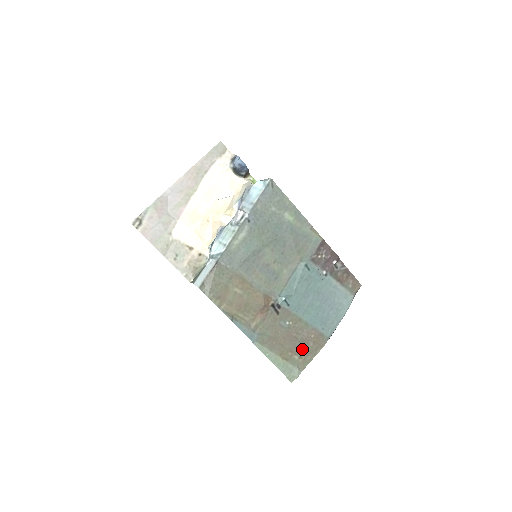
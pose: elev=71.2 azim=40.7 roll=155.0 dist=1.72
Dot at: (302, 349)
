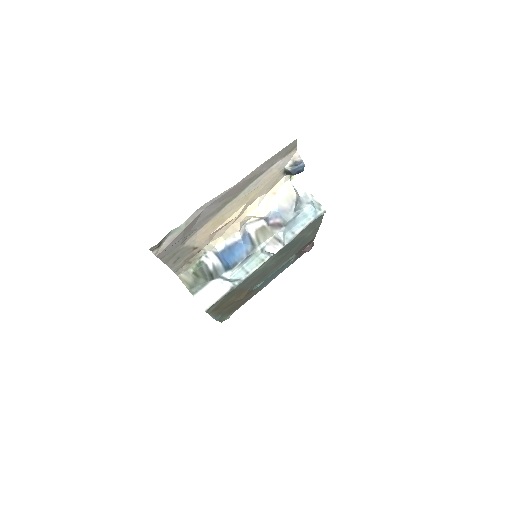
Dot at: occluded
